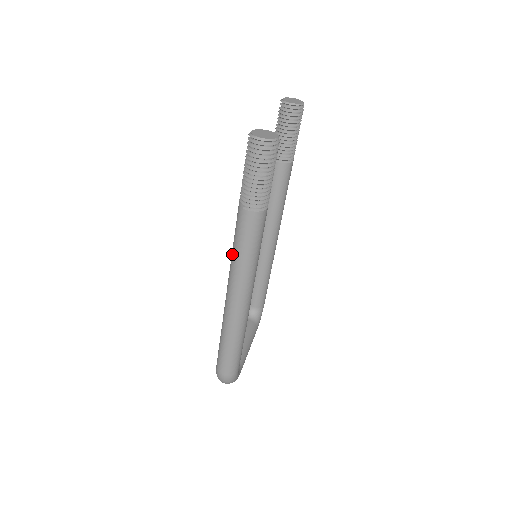
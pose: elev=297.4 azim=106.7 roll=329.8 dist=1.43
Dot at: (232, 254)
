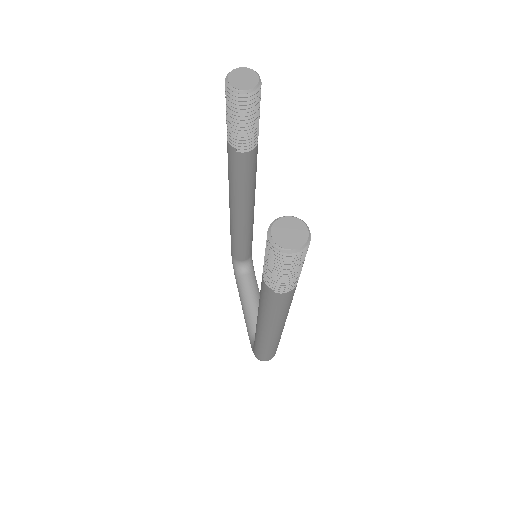
Dot at: (263, 312)
